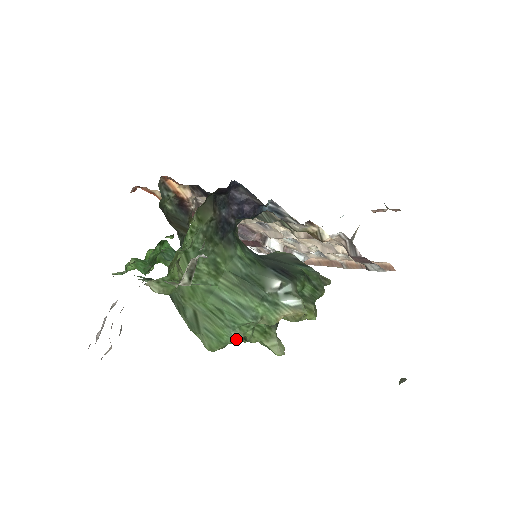
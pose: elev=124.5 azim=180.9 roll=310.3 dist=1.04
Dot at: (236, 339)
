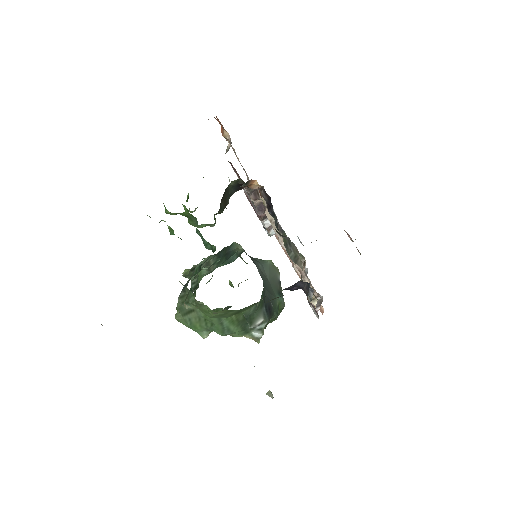
Dot at: (204, 335)
